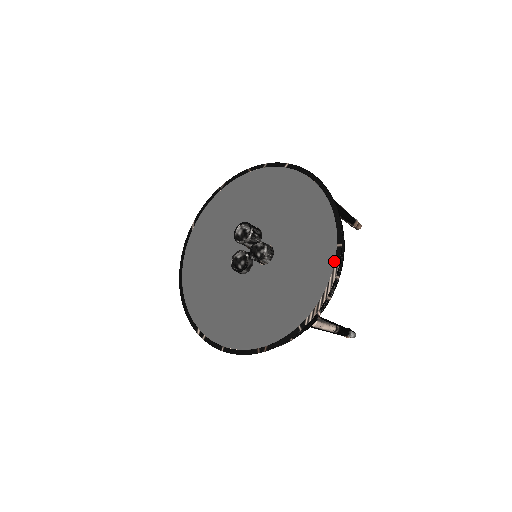
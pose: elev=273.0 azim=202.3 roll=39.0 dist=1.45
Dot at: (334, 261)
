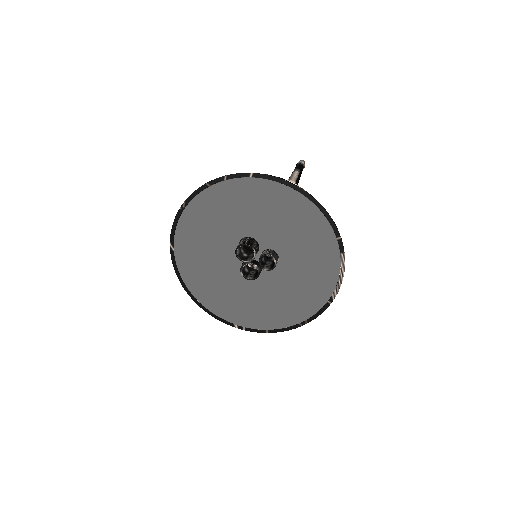
Dot at: (339, 251)
